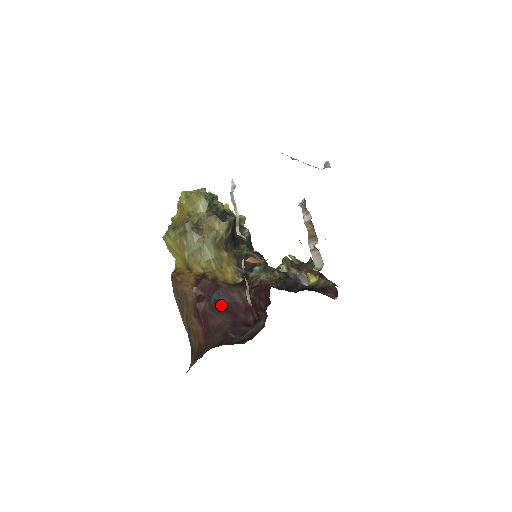
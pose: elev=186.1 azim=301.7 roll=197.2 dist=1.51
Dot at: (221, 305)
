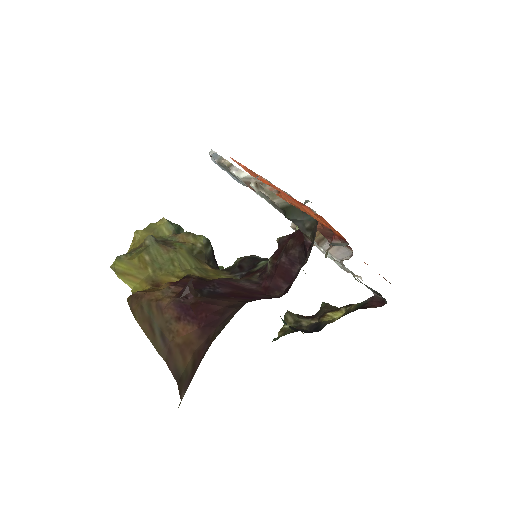
Dot at: (222, 294)
